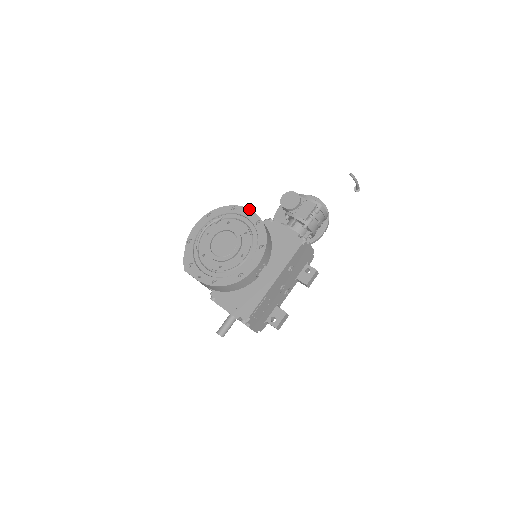
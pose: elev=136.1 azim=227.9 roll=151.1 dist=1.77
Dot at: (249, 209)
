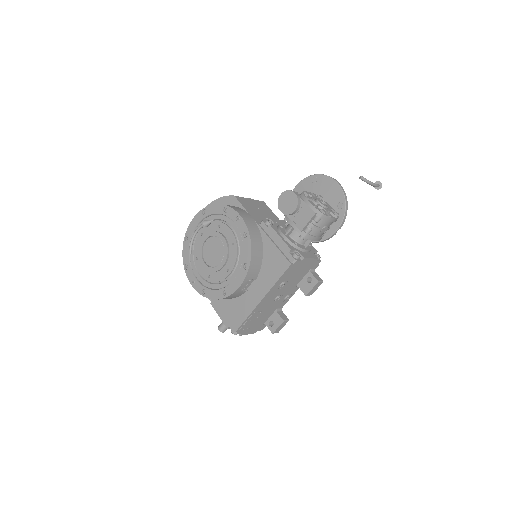
Dot at: (239, 214)
